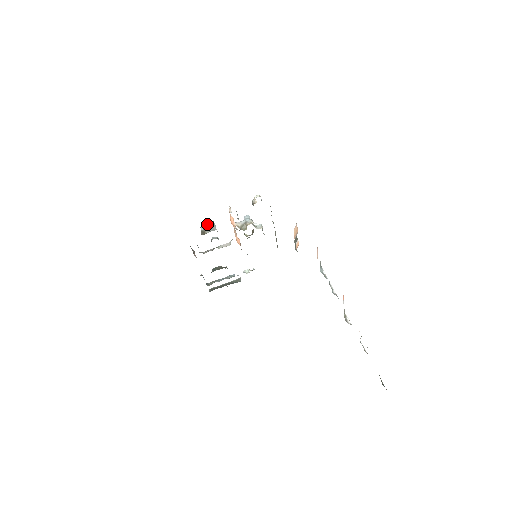
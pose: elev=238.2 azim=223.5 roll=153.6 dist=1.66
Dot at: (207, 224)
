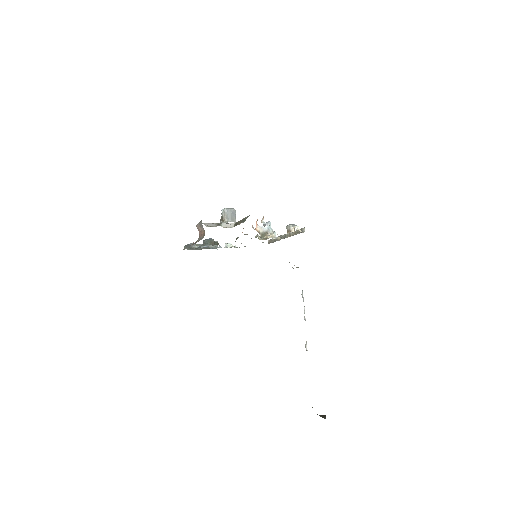
Dot at: (229, 210)
